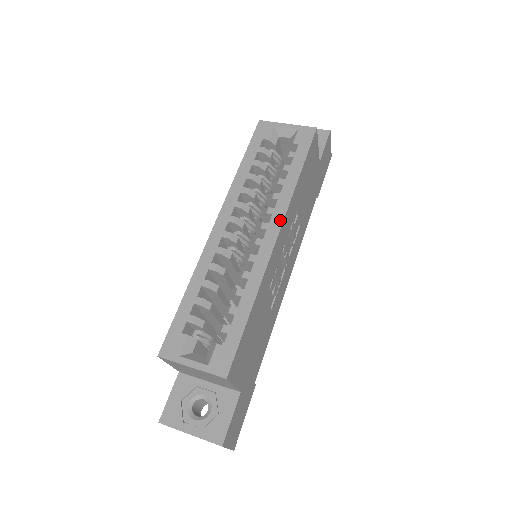
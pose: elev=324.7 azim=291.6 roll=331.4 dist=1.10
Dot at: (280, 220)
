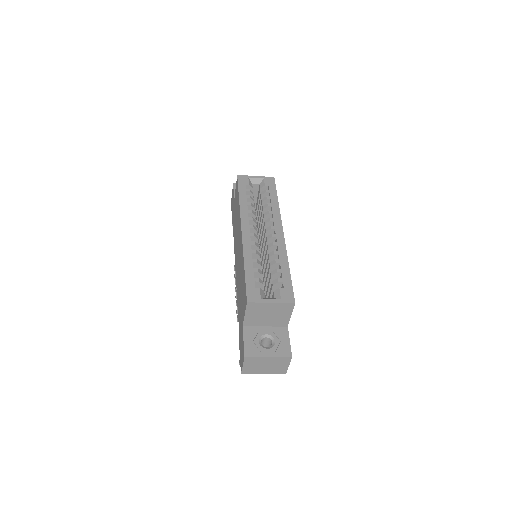
Dot at: (280, 223)
